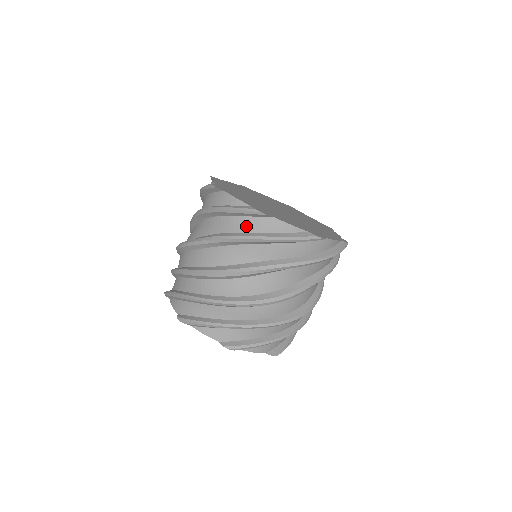
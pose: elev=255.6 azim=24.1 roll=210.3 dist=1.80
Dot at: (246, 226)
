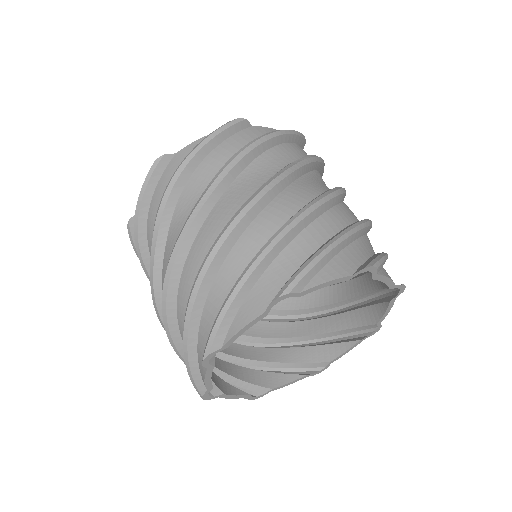
Dot at: (163, 190)
